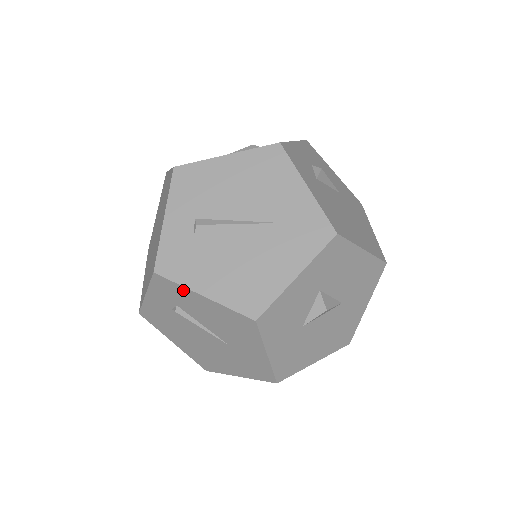
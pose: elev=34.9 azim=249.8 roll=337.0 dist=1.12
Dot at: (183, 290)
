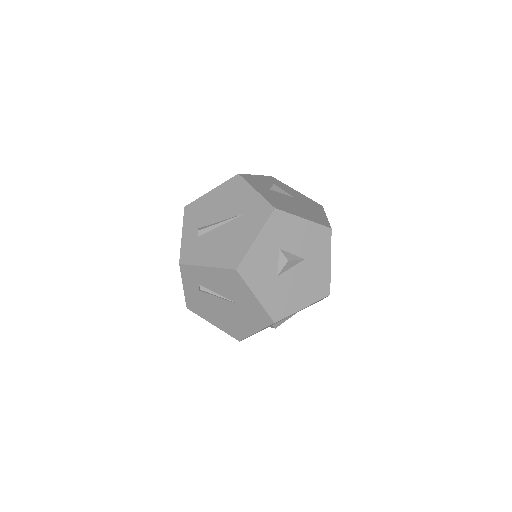
Dot at: (197, 269)
